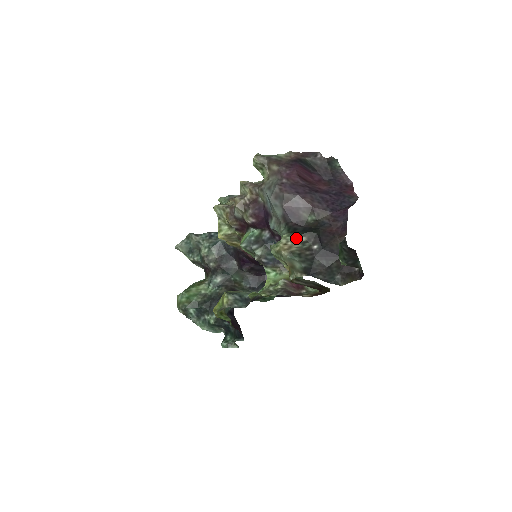
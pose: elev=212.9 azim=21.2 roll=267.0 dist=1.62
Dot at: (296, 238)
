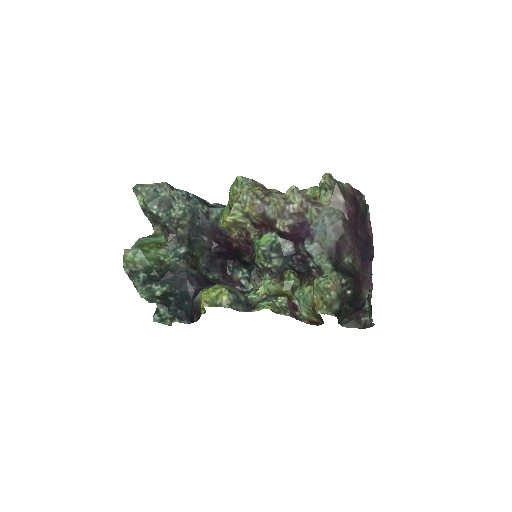
Dot at: (340, 279)
